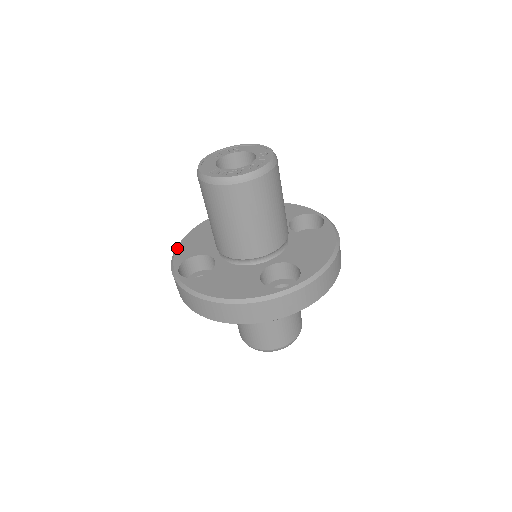
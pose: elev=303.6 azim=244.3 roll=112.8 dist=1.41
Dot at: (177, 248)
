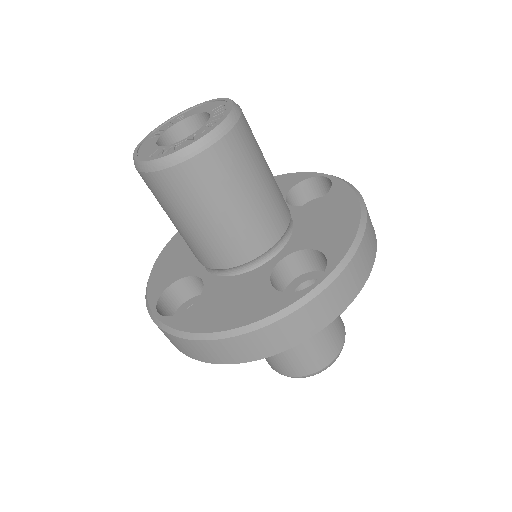
Dot at: (149, 280)
